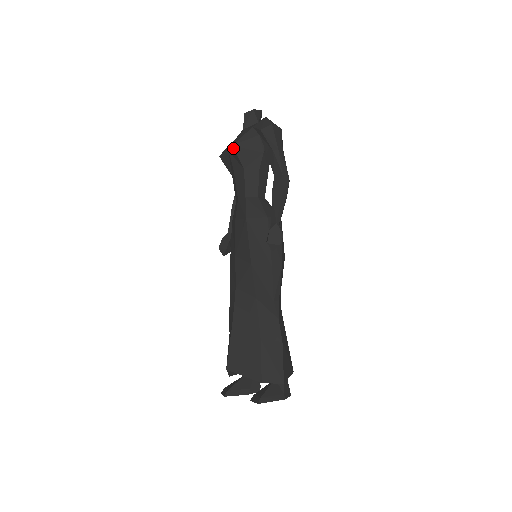
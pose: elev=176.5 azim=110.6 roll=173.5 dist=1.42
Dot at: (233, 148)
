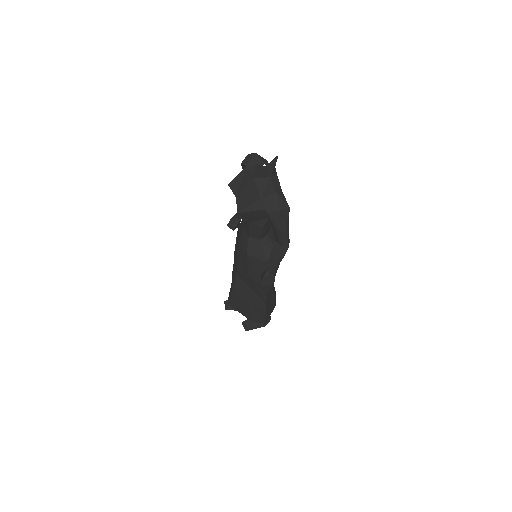
Dot at: occluded
